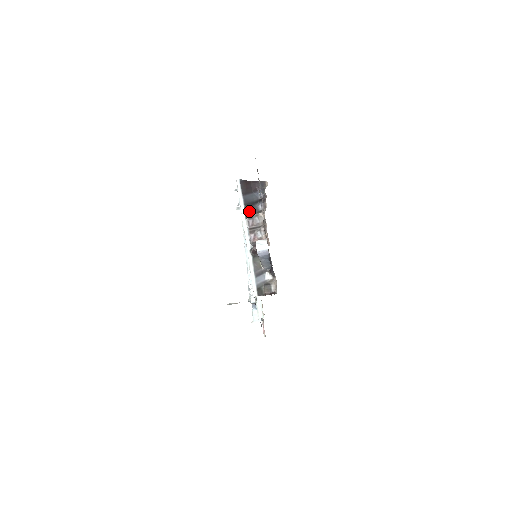
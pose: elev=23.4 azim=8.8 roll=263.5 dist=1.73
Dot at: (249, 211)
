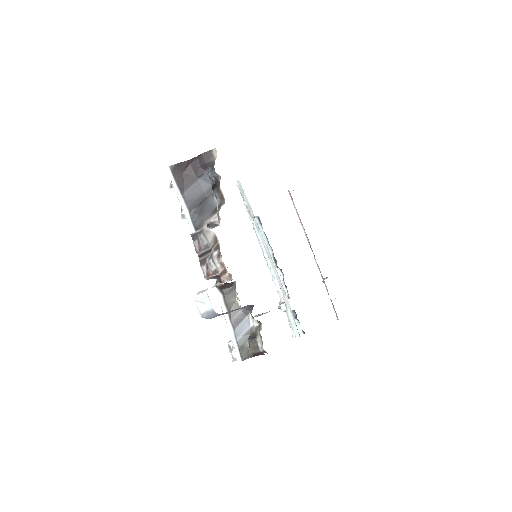
Dot at: (198, 216)
